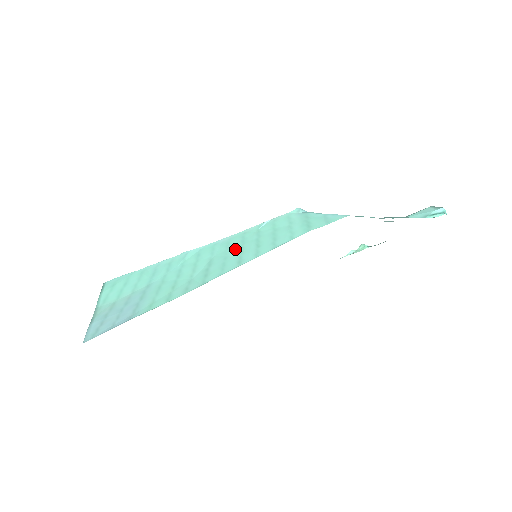
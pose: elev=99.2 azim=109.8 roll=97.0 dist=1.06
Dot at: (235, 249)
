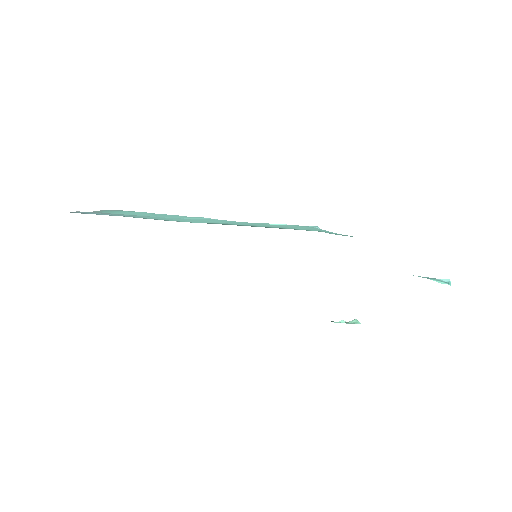
Dot at: (243, 224)
